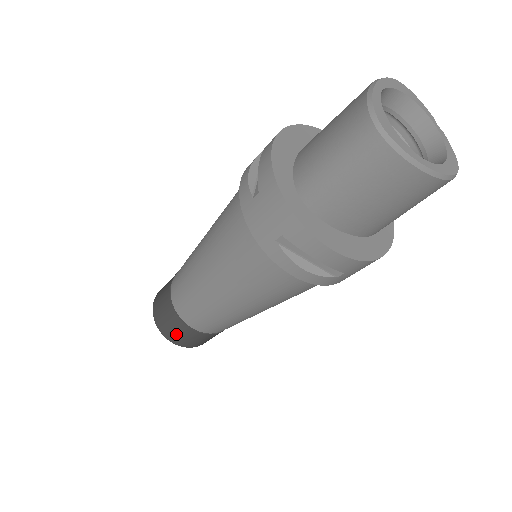
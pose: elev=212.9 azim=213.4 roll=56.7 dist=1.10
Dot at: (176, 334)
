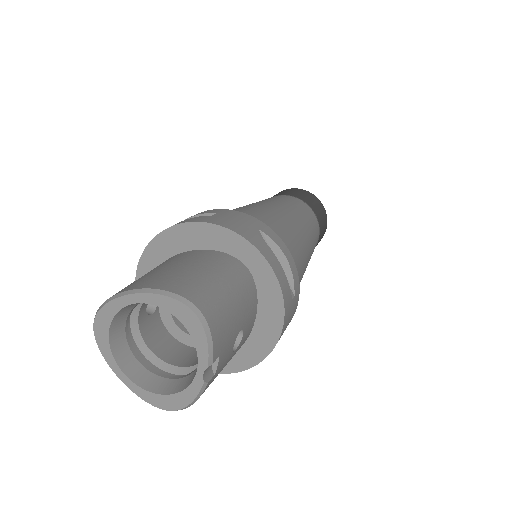
Dot at: occluded
